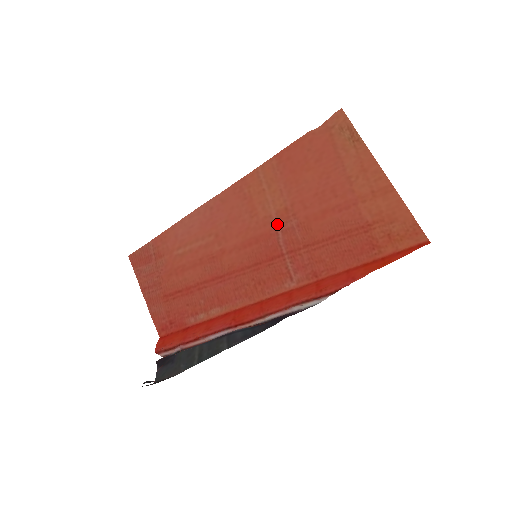
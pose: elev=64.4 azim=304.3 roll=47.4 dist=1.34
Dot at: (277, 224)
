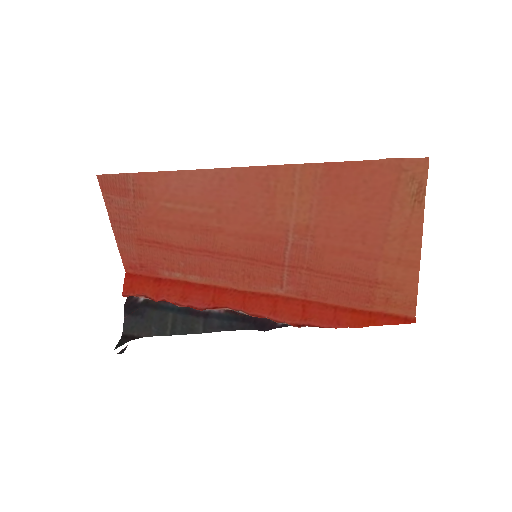
Dot at: (291, 235)
